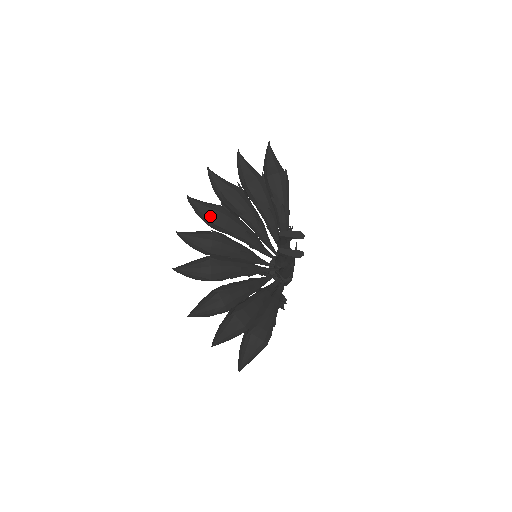
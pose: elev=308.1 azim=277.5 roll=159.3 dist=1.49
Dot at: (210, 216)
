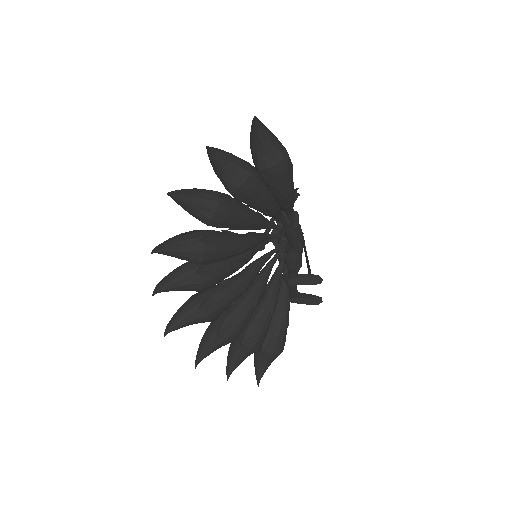
Dot at: (190, 260)
